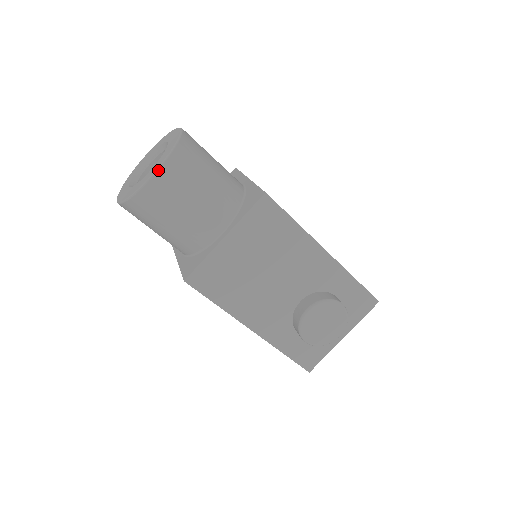
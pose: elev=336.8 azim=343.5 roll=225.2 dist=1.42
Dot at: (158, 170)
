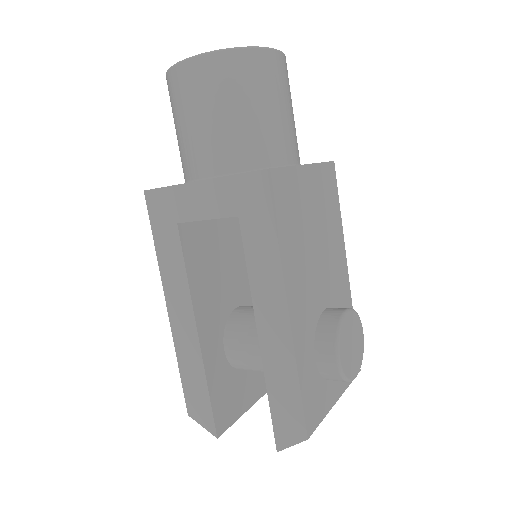
Dot at: (281, 52)
